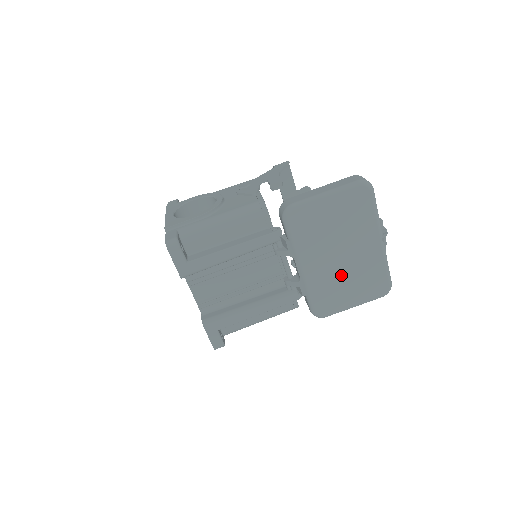
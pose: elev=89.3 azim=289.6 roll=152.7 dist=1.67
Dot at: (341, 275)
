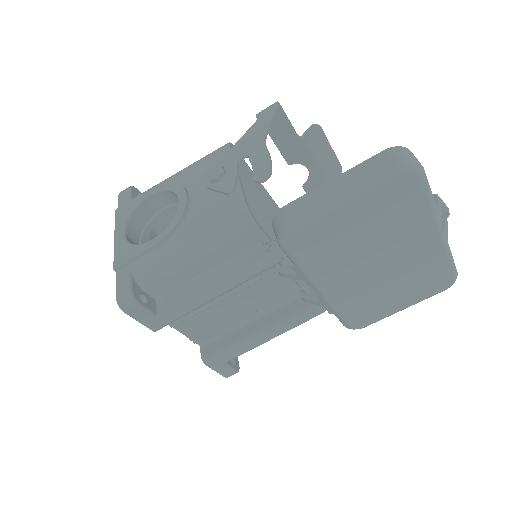
Dot at: (381, 285)
